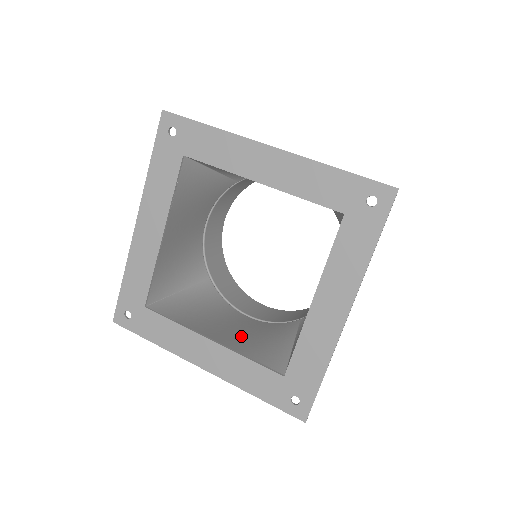
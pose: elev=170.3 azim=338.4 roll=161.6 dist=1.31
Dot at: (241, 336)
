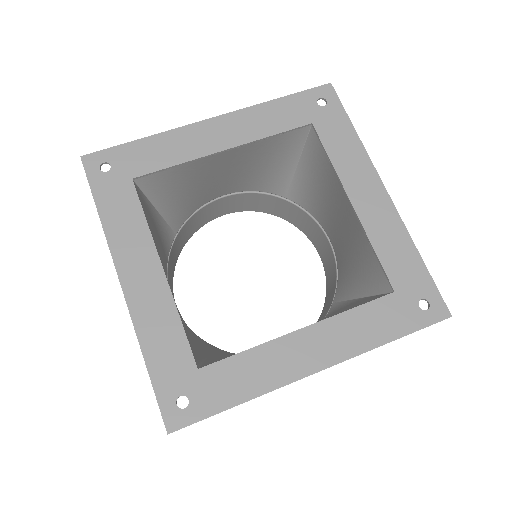
Dot at: occluded
